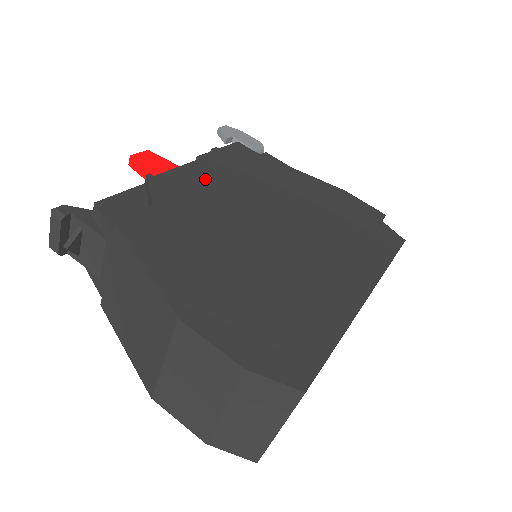
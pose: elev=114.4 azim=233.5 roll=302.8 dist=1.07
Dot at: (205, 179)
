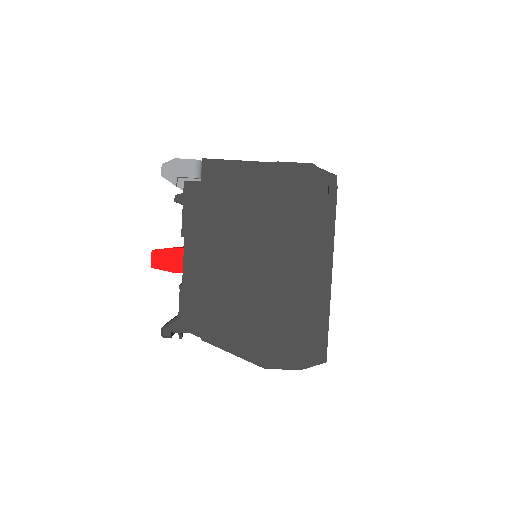
Dot at: (203, 257)
